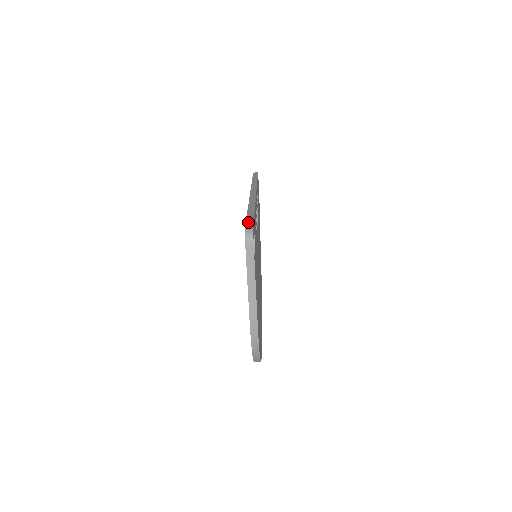
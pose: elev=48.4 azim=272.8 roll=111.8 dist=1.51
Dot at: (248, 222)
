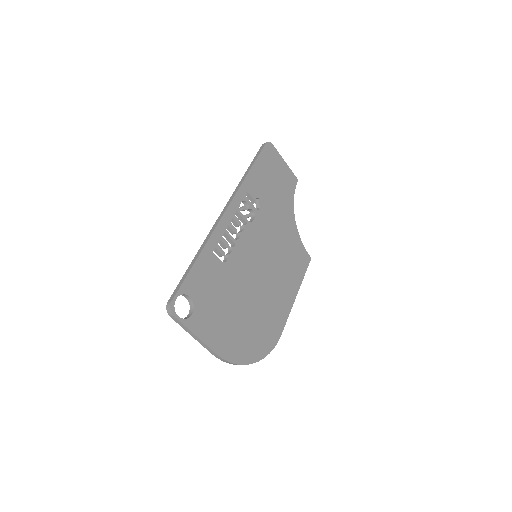
Dot at: (175, 291)
